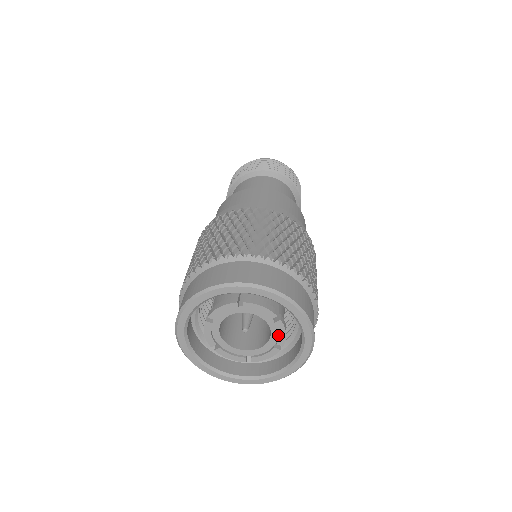
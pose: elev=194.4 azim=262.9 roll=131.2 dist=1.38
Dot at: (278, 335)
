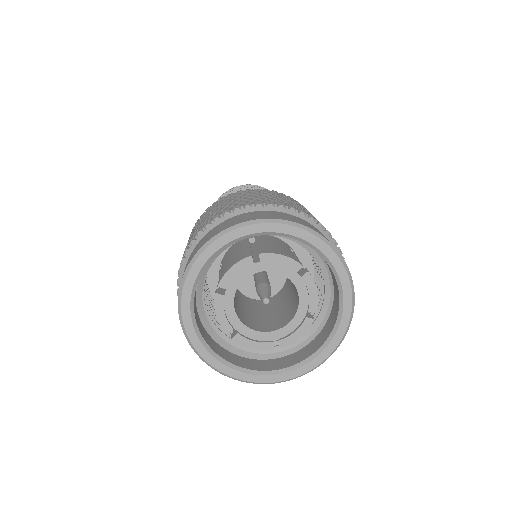
Dot at: (289, 333)
